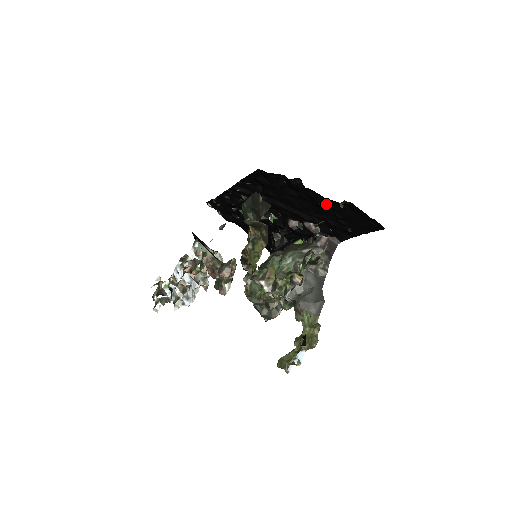
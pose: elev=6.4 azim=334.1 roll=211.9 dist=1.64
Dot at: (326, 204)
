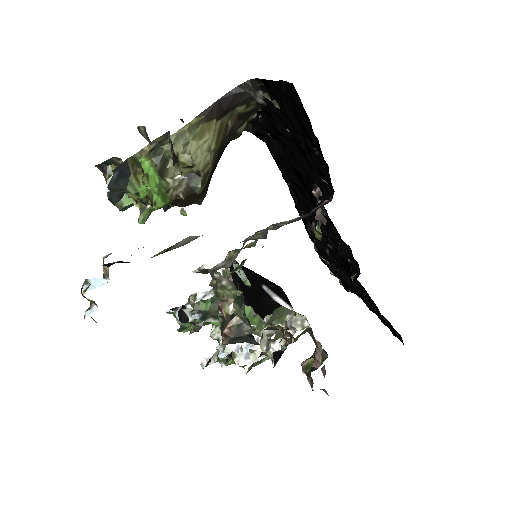
Dot at: (285, 126)
